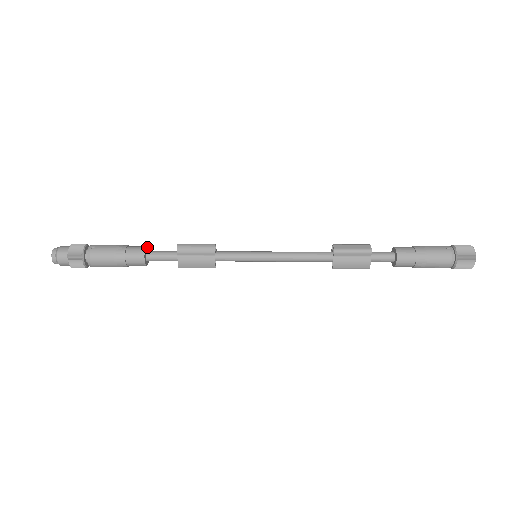
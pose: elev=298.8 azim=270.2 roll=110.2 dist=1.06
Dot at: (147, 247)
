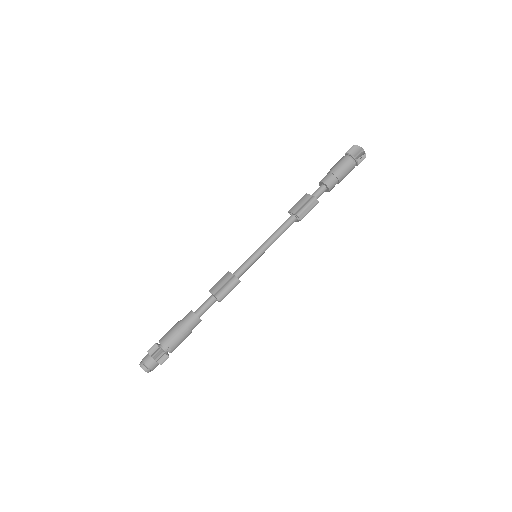
Dot at: (194, 313)
